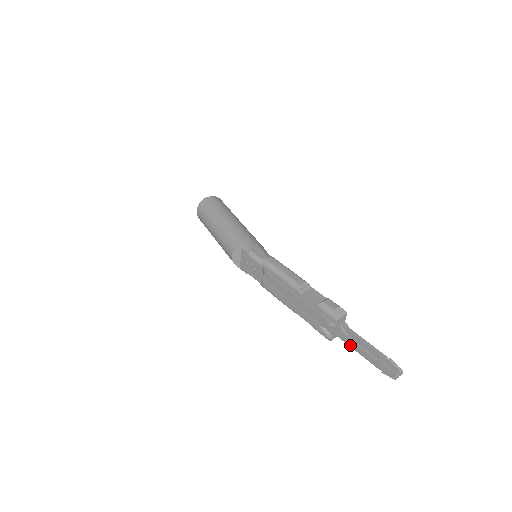
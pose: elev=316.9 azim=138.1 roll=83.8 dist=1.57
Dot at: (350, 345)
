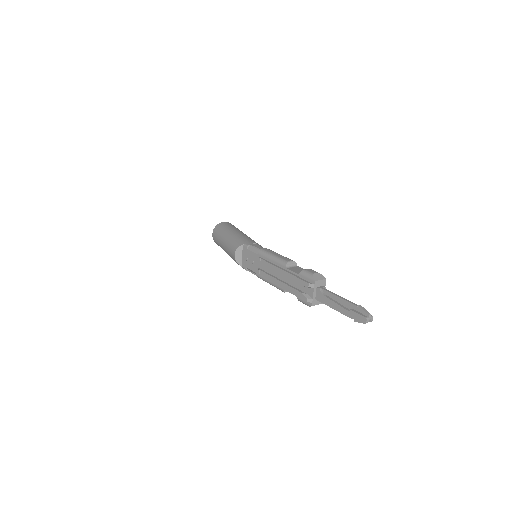
Dot at: (328, 304)
